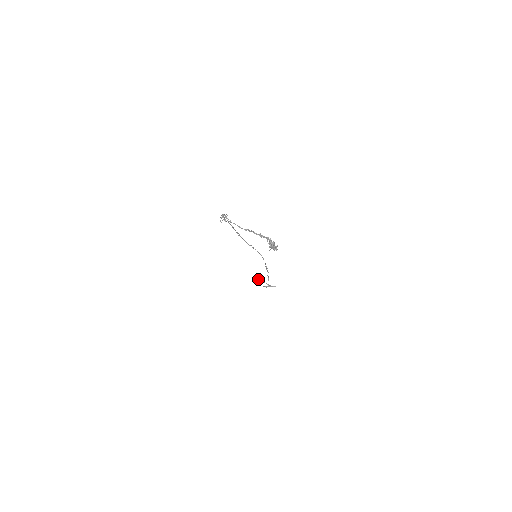
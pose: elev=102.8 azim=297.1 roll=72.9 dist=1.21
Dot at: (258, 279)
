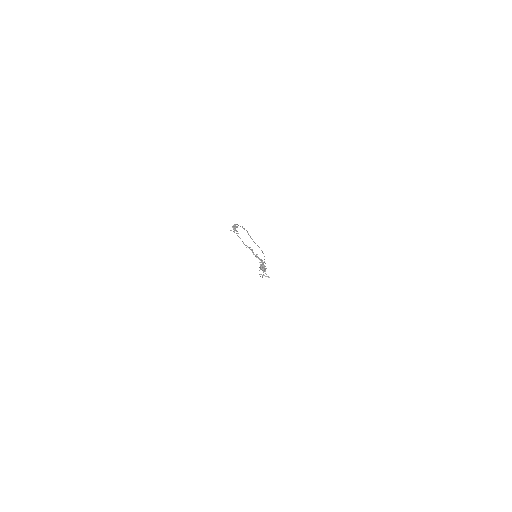
Dot at: occluded
